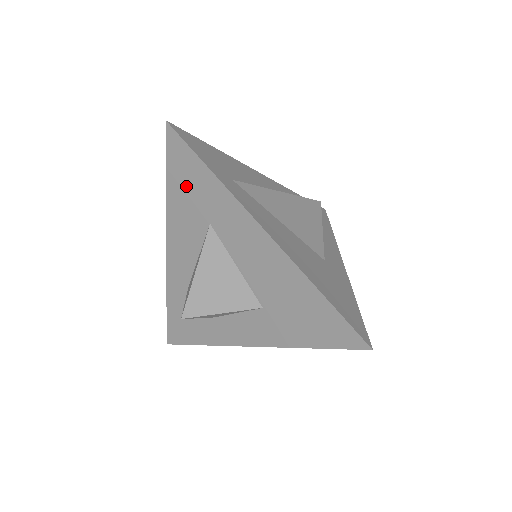
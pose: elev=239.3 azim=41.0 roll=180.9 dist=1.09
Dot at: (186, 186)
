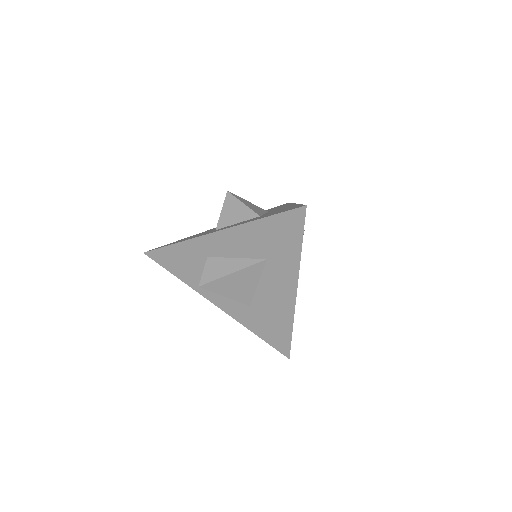
Dot at: (275, 235)
